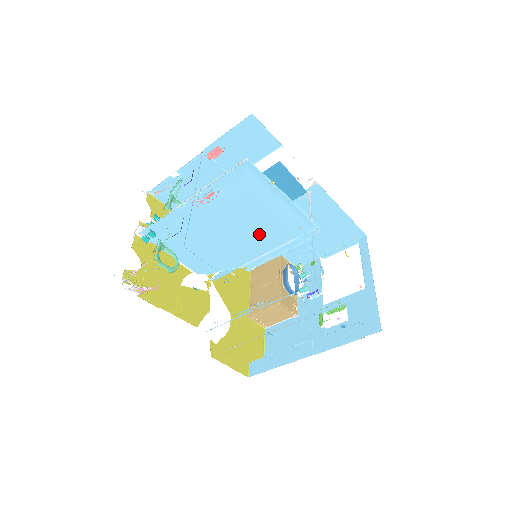
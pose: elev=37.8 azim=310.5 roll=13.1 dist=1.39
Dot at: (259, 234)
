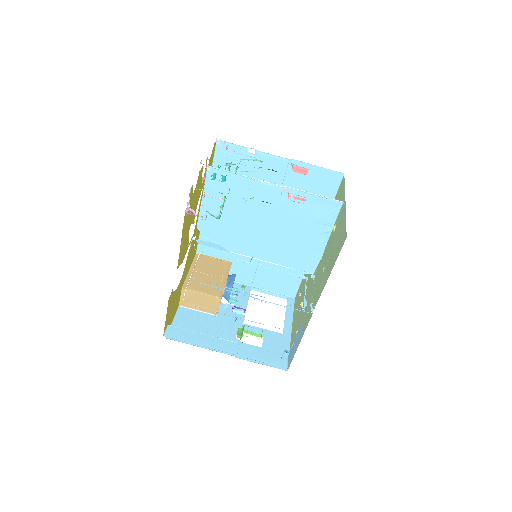
Dot at: (278, 245)
